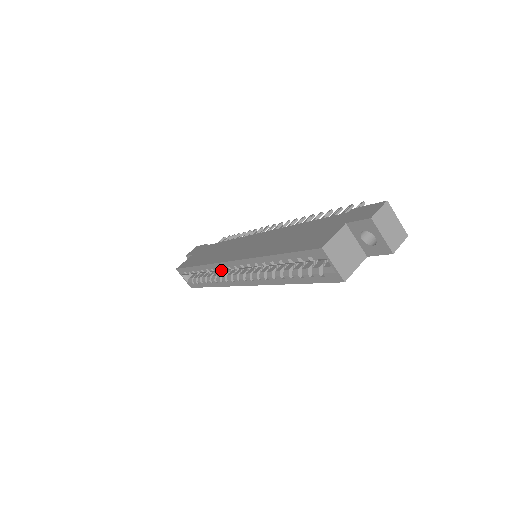
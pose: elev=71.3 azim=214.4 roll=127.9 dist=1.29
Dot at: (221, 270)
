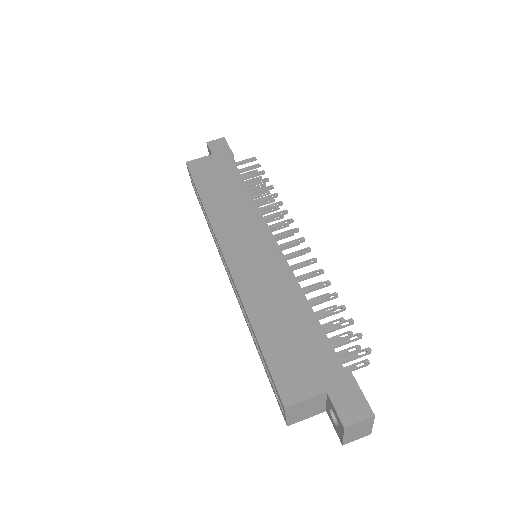
Dot at: occluded
